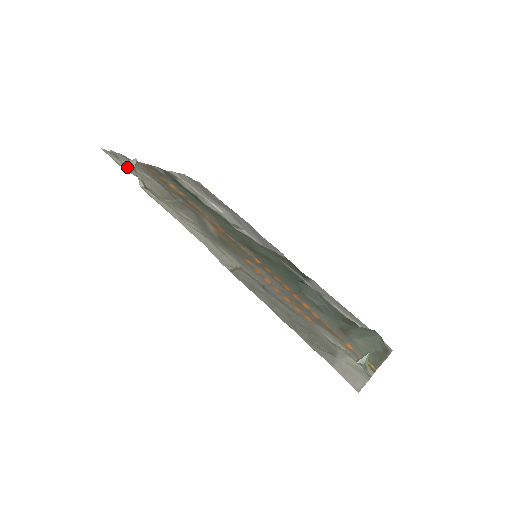
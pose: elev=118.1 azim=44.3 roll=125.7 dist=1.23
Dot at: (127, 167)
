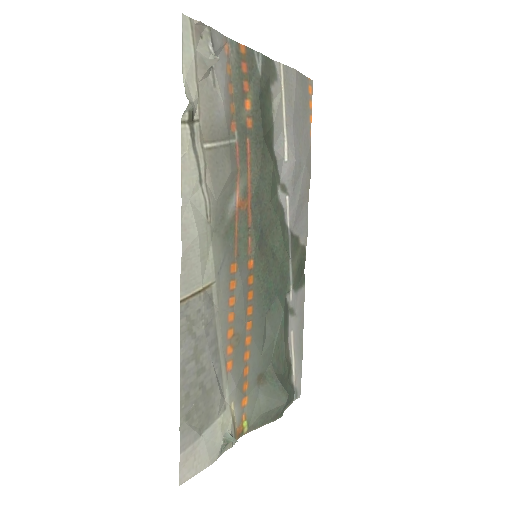
Dot at: (197, 66)
